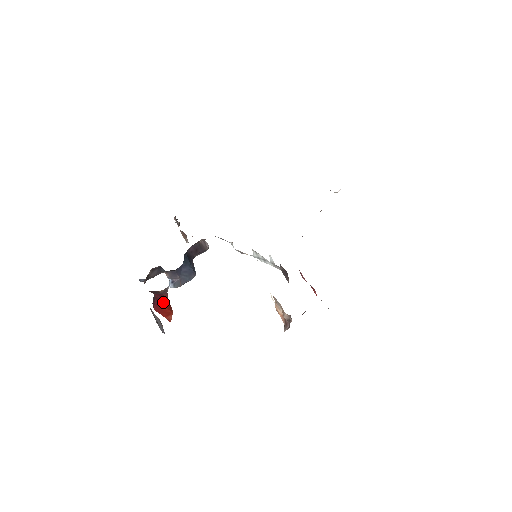
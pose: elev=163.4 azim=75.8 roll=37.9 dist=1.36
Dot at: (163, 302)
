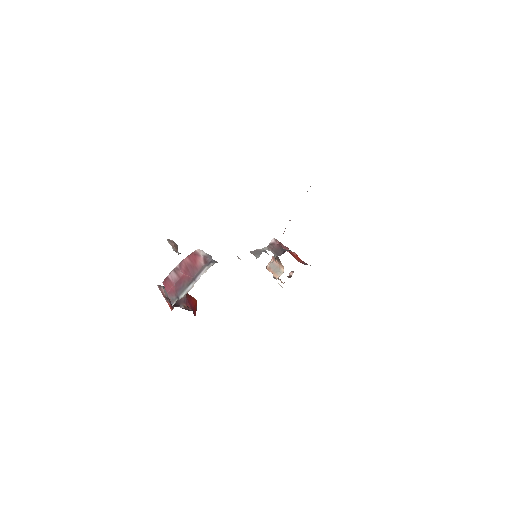
Dot at: (192, 303)
